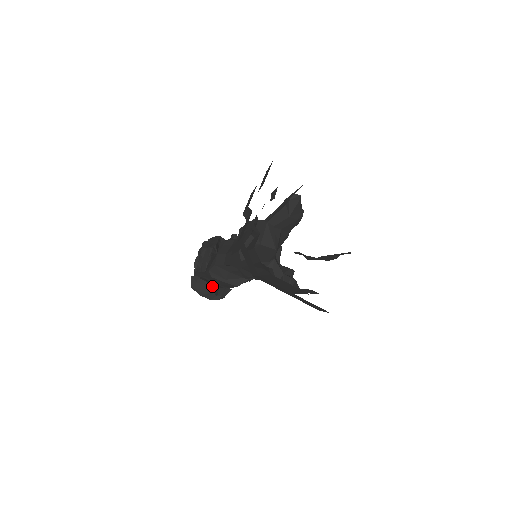
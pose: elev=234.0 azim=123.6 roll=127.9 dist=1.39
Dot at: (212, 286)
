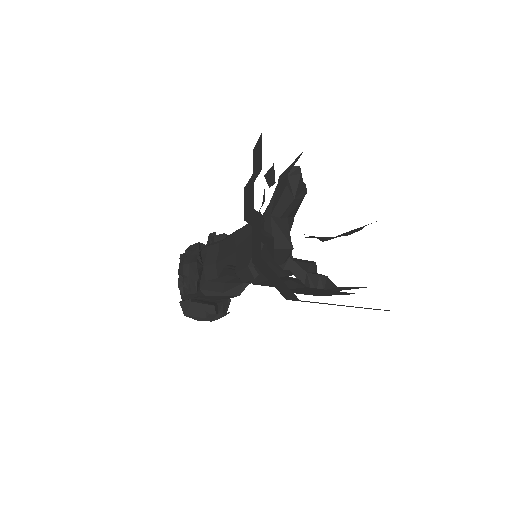
Dot at: (209, 306)
